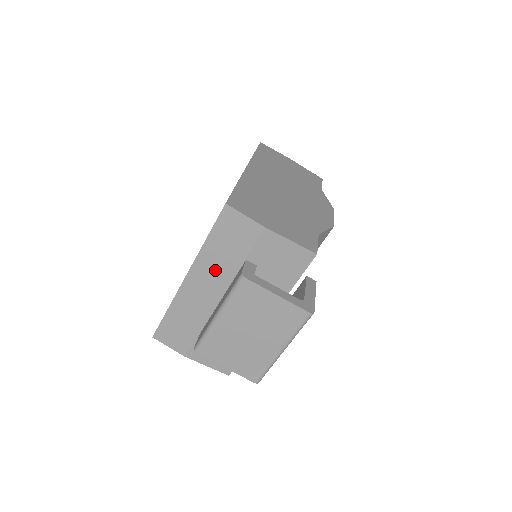
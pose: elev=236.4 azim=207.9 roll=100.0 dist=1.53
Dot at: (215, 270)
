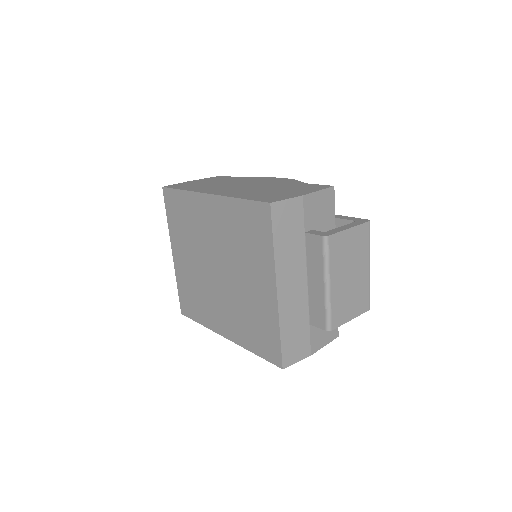
Dot at: (292, 263)
